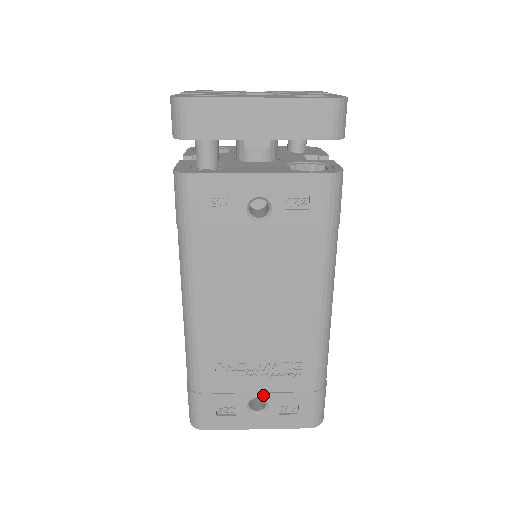
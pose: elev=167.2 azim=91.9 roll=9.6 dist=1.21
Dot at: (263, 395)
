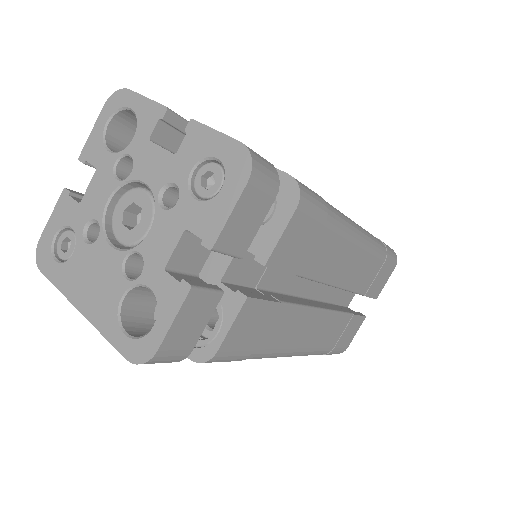
Dot at: occluded
